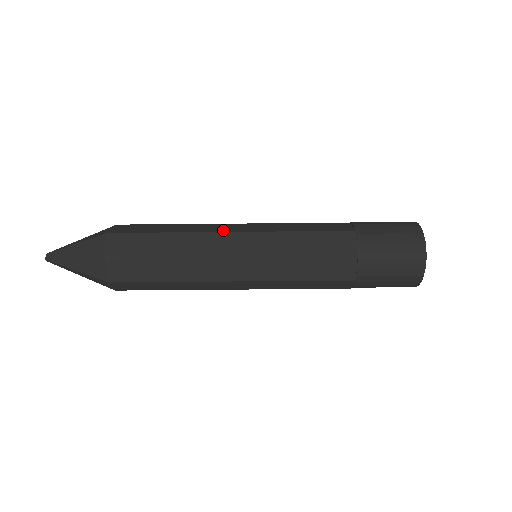
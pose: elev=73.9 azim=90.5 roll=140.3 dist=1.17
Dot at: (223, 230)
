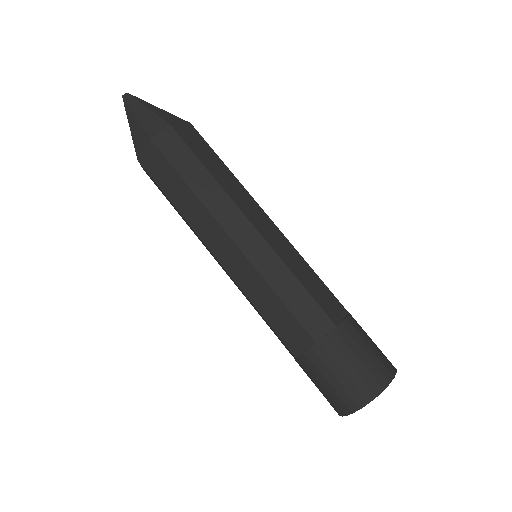
Dot at: (248, 213)
